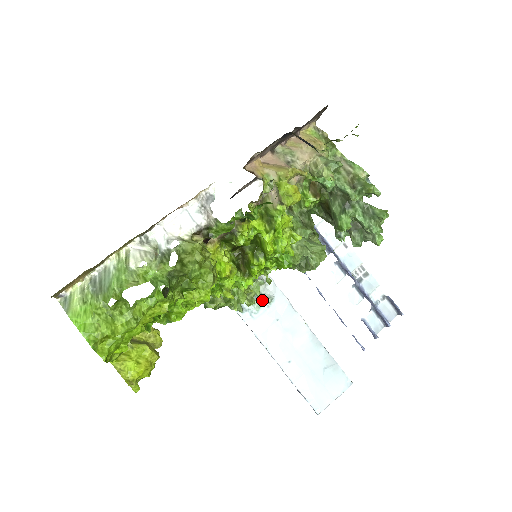
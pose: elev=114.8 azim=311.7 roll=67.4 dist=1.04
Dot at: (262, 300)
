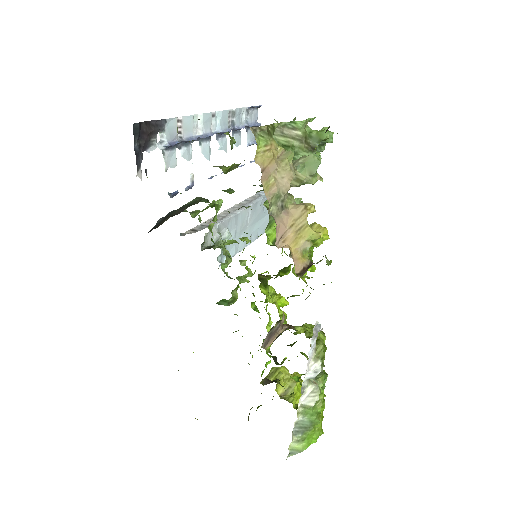
Dot at: (225, 241)
